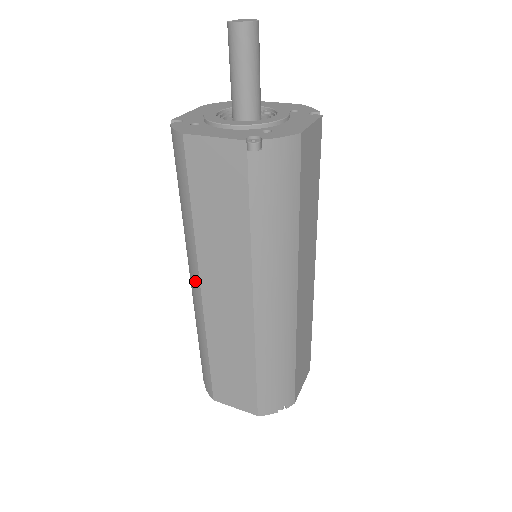
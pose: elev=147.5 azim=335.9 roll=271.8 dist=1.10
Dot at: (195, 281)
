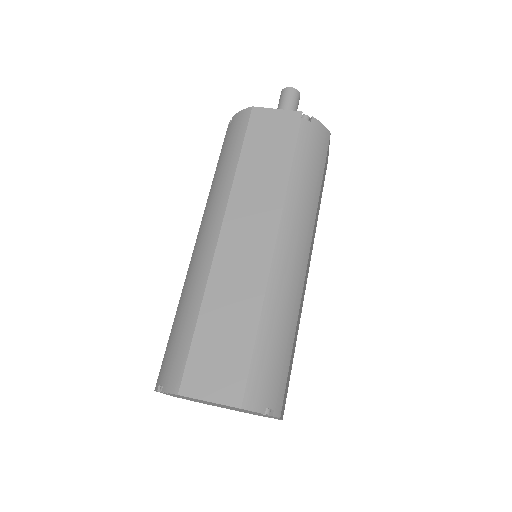
Dot at: (214, 226)
